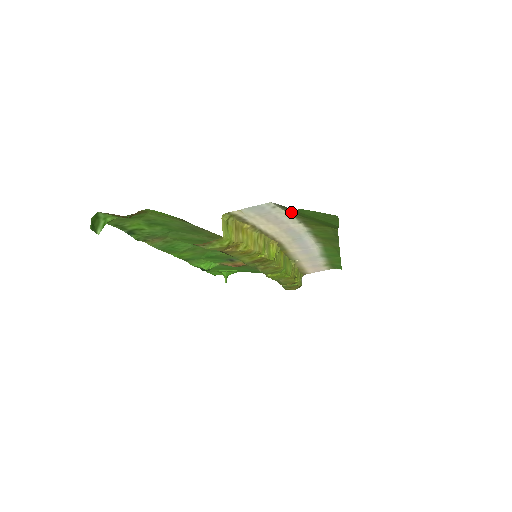
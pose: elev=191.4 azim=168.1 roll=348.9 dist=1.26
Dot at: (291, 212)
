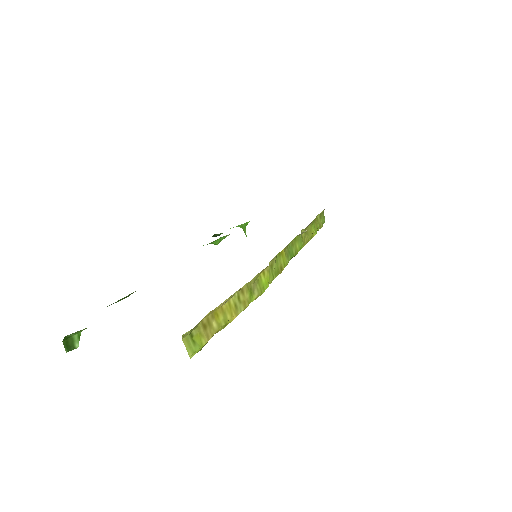
Dot at: occluded
